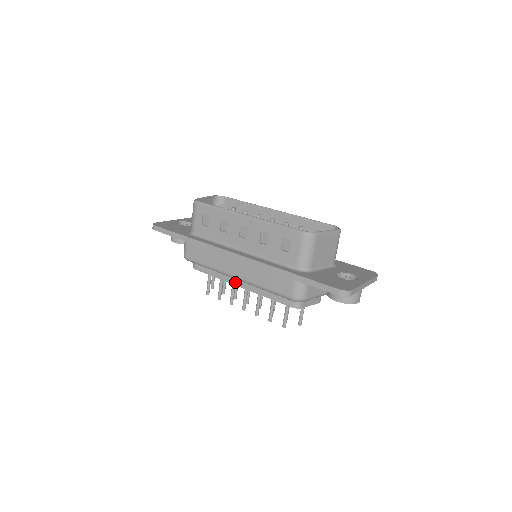
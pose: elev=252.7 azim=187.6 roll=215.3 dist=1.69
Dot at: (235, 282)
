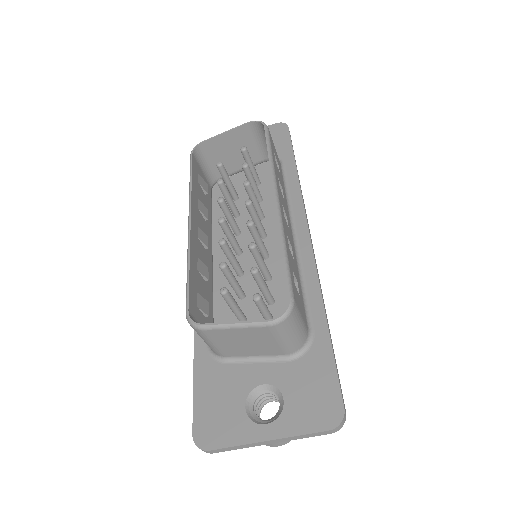
Dot at: occluded
